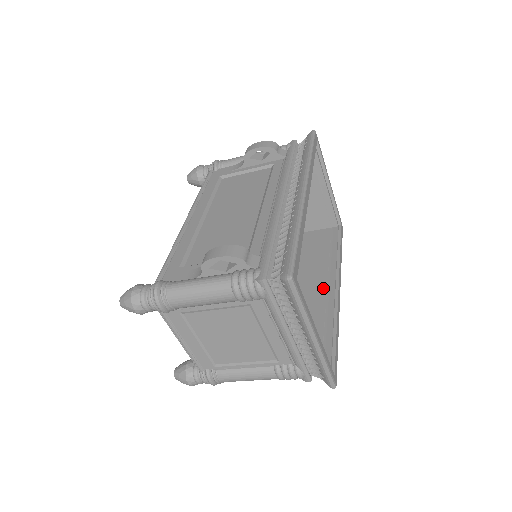
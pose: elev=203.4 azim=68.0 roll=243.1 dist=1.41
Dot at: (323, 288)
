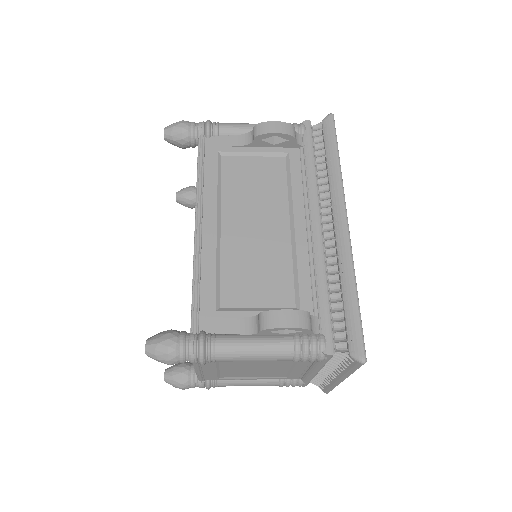
Dot at: occluded
